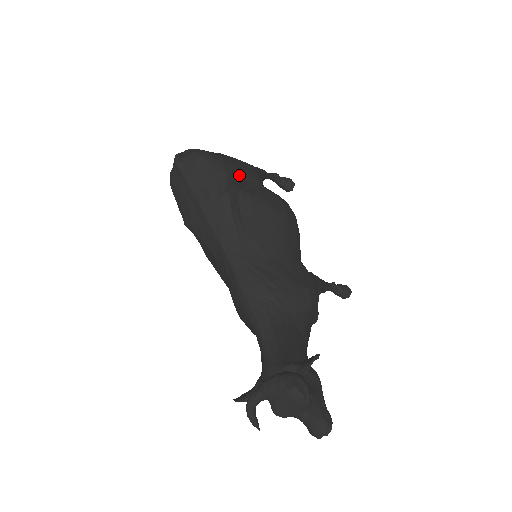
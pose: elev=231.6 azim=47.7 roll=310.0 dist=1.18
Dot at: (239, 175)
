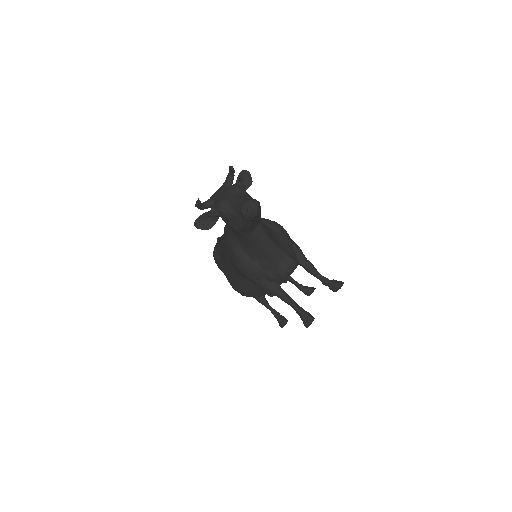
Dot at: occluded
